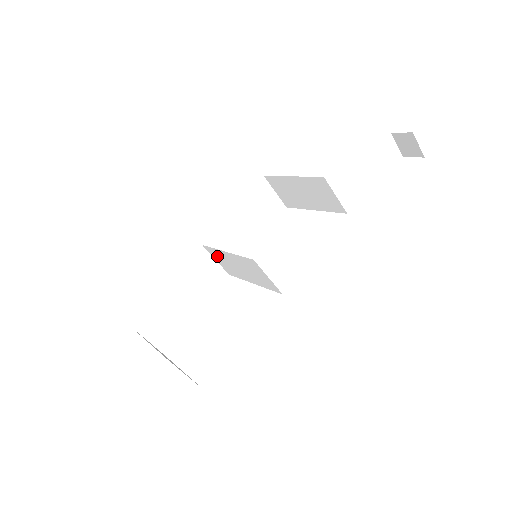
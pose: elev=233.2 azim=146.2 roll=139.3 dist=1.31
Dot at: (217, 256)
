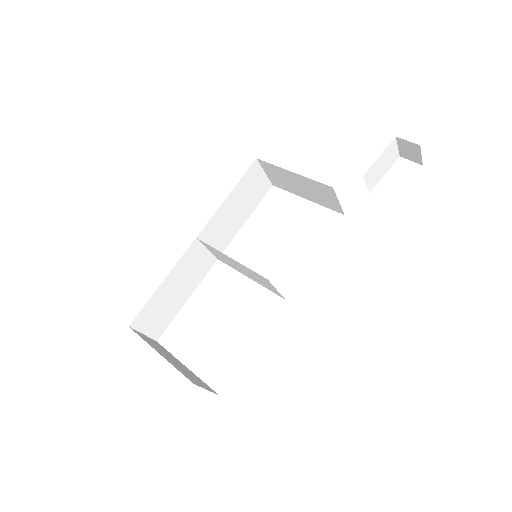
Dot at: (213, 250)
